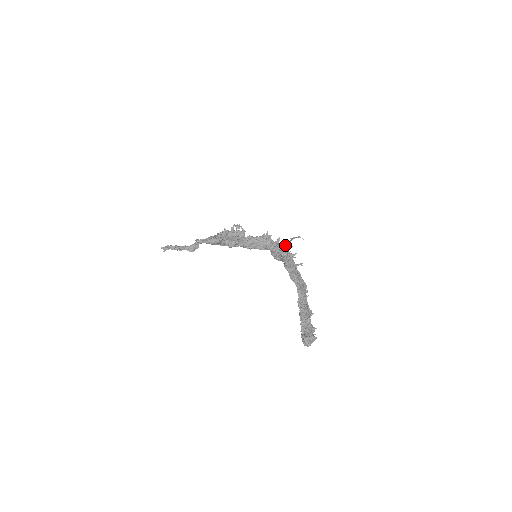
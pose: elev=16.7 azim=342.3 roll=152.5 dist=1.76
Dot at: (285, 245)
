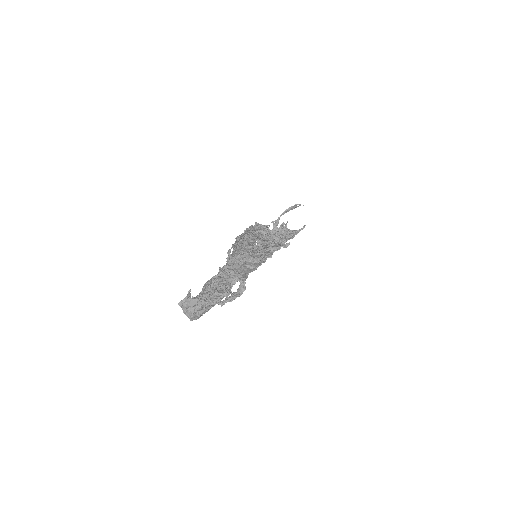
Dot at: (273, 222)
